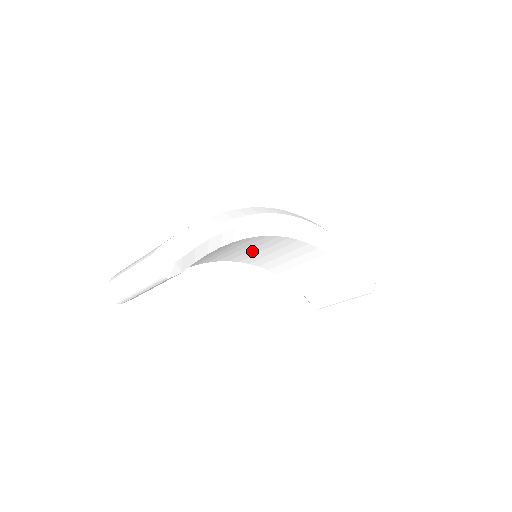
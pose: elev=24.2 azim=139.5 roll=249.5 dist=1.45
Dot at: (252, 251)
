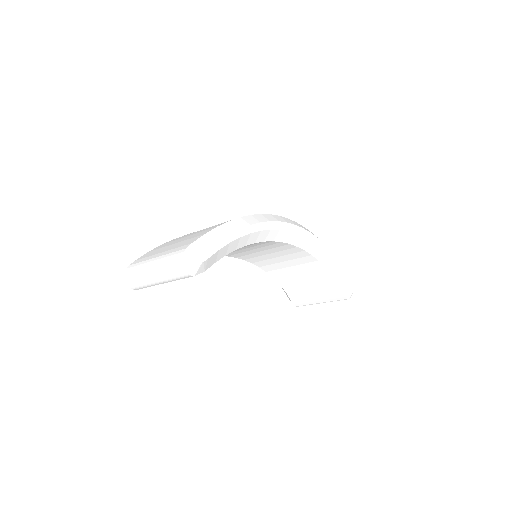
Dot at: (252, 251)
